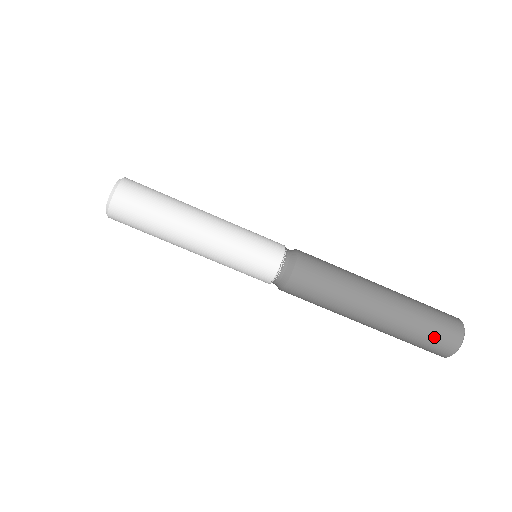
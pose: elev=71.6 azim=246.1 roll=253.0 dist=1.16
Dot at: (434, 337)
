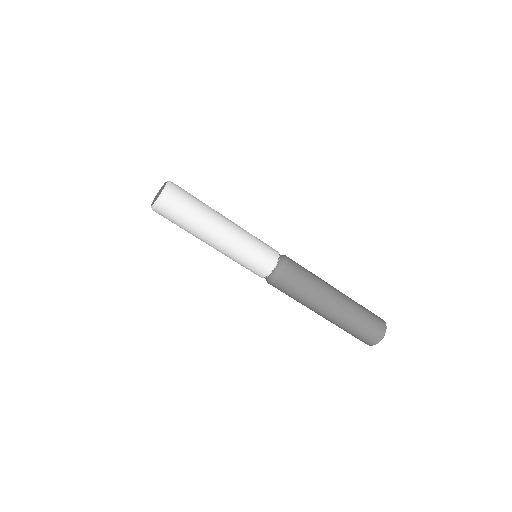
Dot at: (371, 323)
